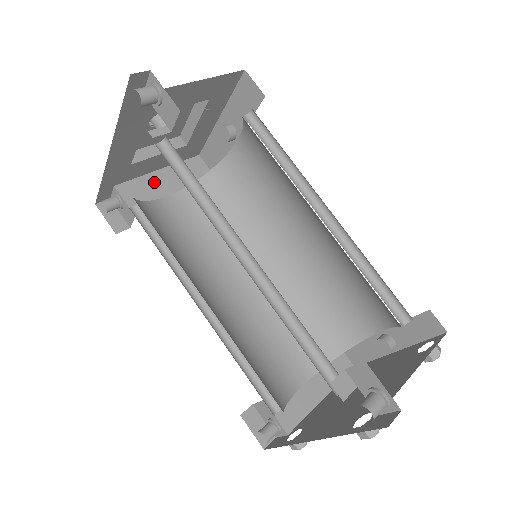
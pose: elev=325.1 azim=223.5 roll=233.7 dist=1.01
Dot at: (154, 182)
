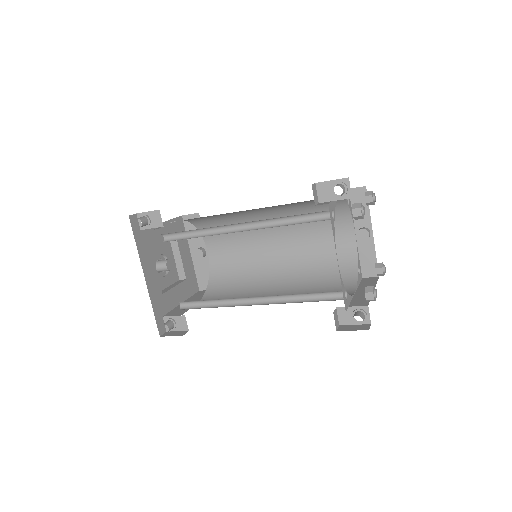
Dot at: occluded
